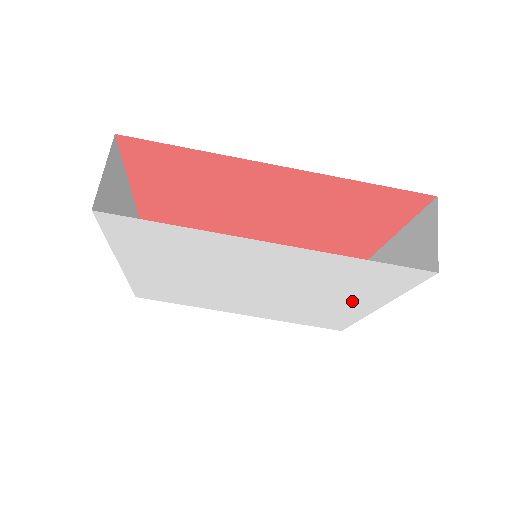
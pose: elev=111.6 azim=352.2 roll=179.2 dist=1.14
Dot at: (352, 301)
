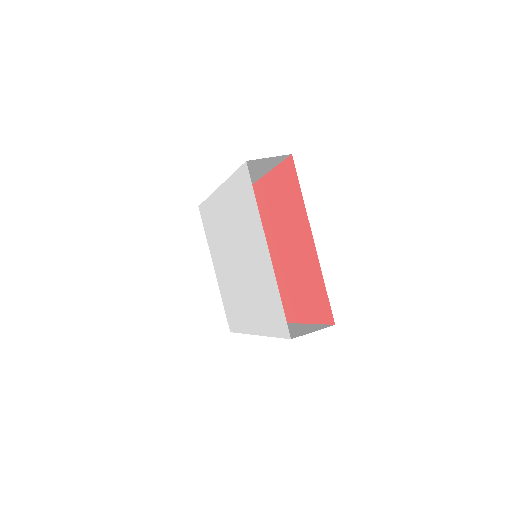
Dot at: (258, 245)
